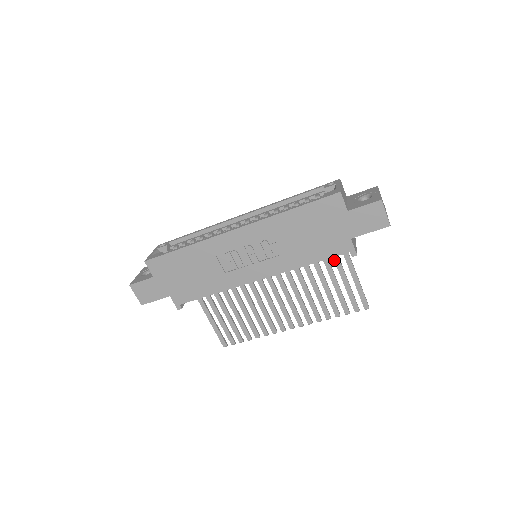
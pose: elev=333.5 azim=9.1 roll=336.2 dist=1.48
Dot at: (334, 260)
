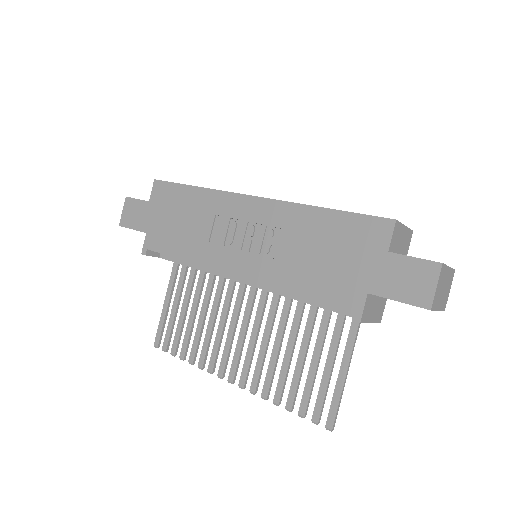
Dot at: (335, 327)
